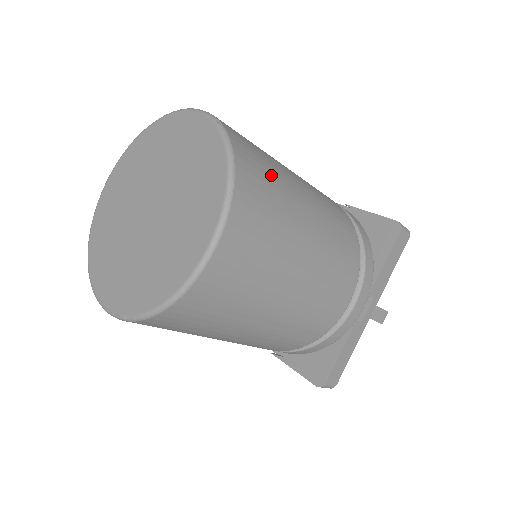
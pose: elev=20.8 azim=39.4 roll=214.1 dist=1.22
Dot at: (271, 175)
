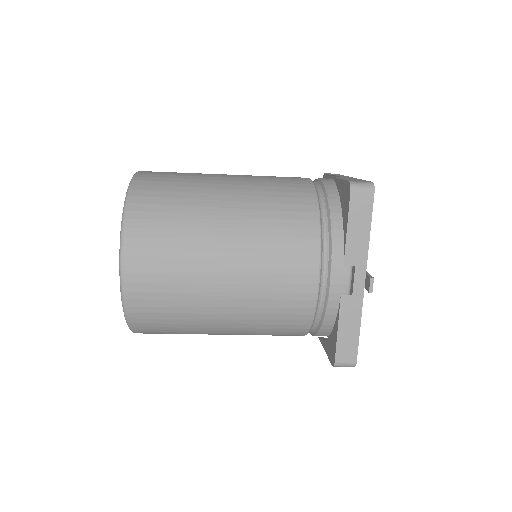
Dot at: (174, 201)
